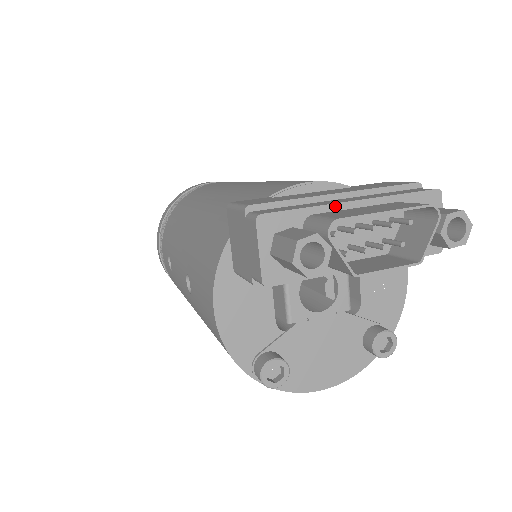
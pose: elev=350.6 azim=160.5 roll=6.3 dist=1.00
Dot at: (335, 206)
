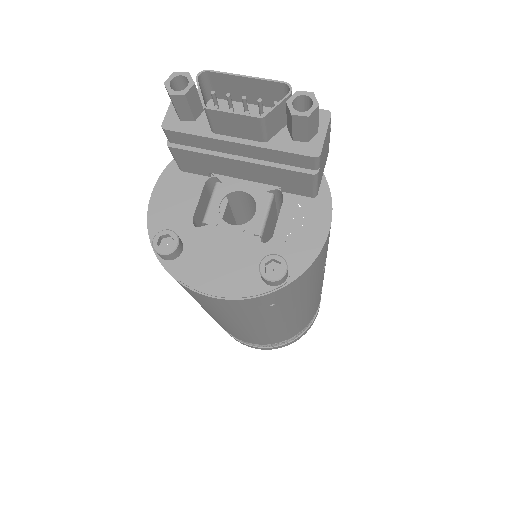
Dot at: (235, 97)
